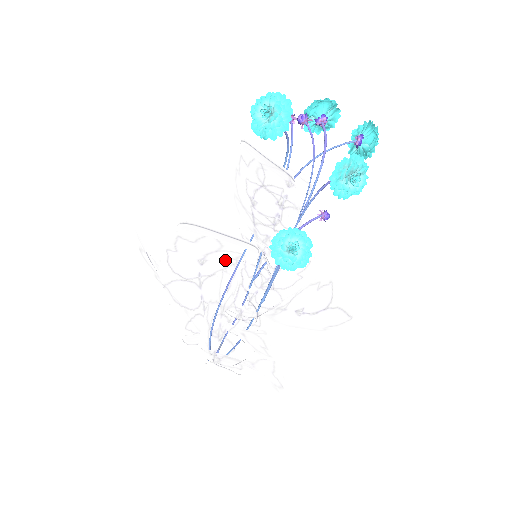
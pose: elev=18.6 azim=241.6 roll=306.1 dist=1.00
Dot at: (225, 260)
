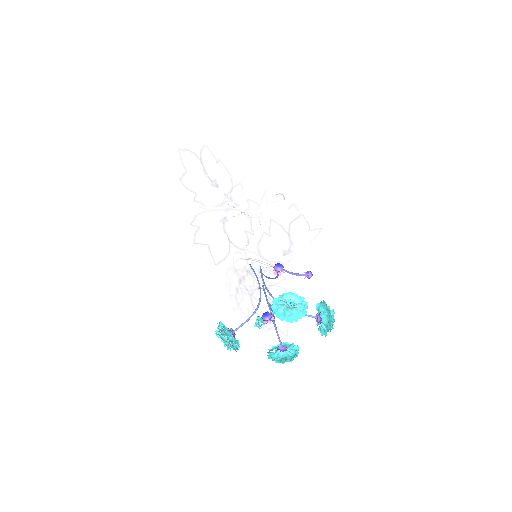
Dot at: (242, 225)
